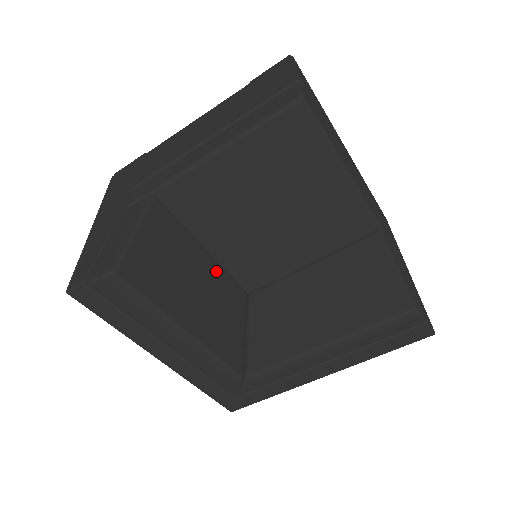
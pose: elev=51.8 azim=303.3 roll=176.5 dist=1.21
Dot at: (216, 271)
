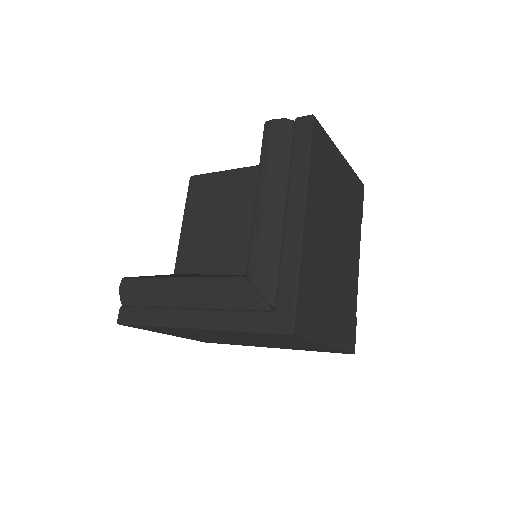
Dot at: occluded
